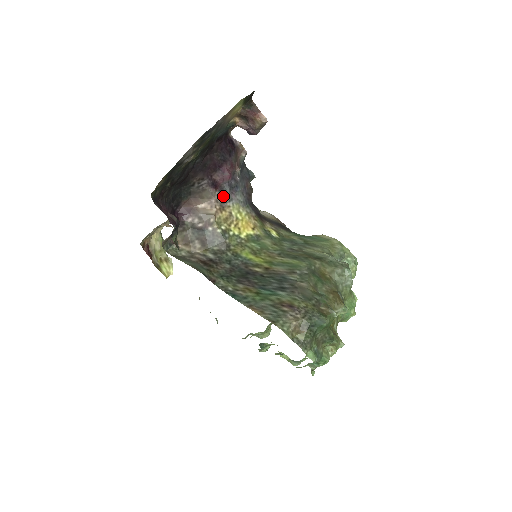
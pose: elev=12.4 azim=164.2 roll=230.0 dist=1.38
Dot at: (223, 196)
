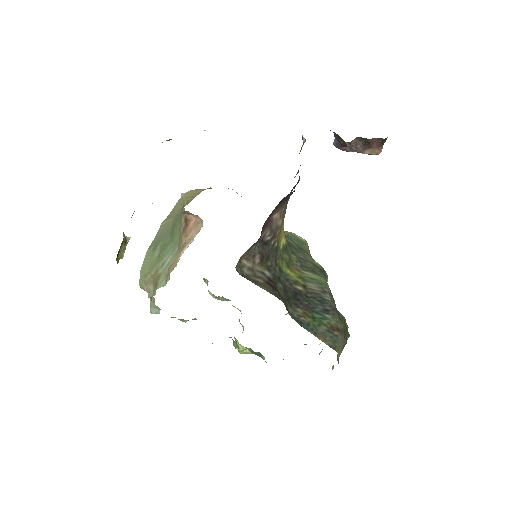
Dot at: (286, 204)
